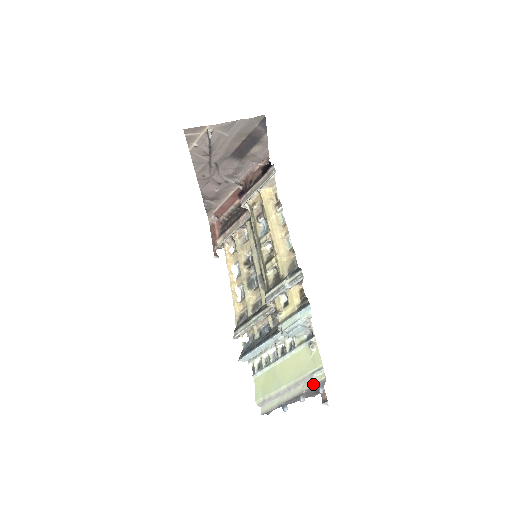
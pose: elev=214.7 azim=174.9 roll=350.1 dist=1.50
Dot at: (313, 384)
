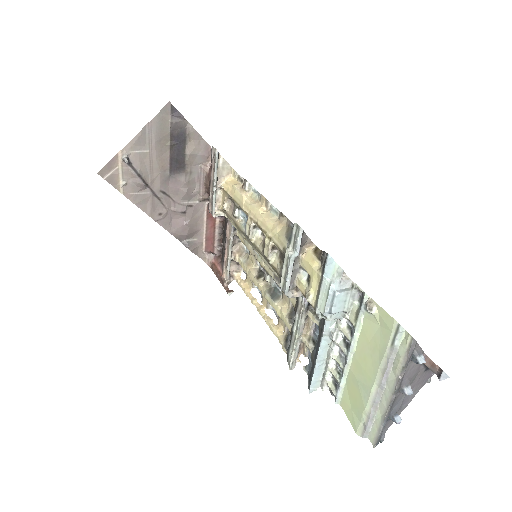
Dot at: (403, 358)
